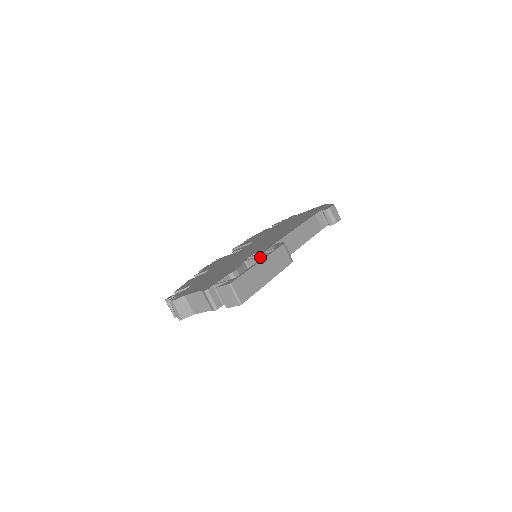
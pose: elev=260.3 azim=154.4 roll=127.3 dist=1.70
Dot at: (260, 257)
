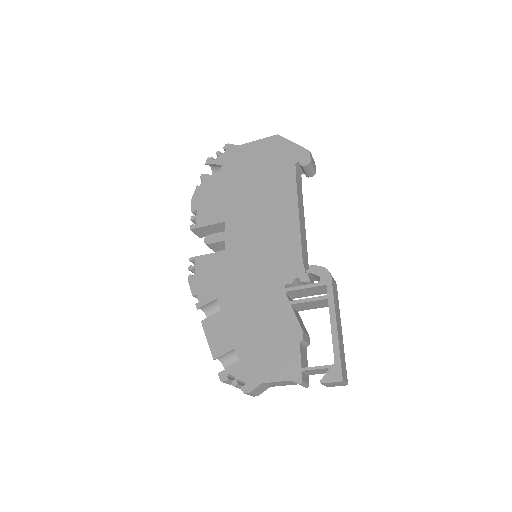
Dot at: (314, 301)
